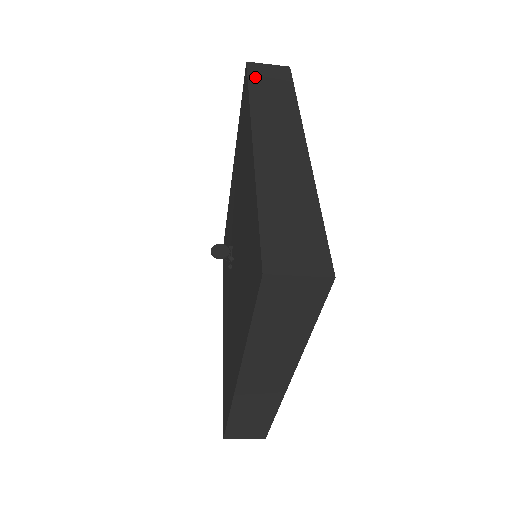
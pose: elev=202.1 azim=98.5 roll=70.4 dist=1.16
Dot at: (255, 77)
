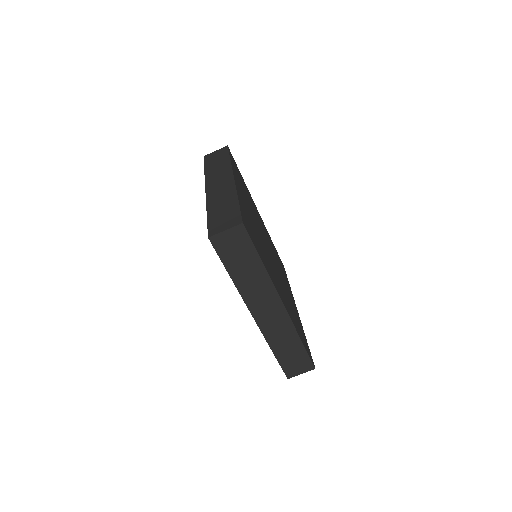
Dot at: (208, 161)
